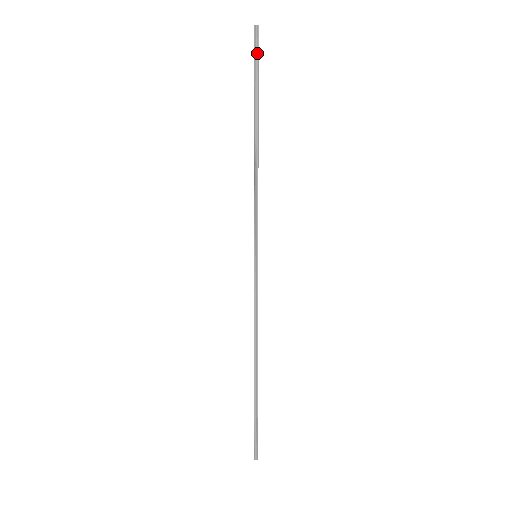
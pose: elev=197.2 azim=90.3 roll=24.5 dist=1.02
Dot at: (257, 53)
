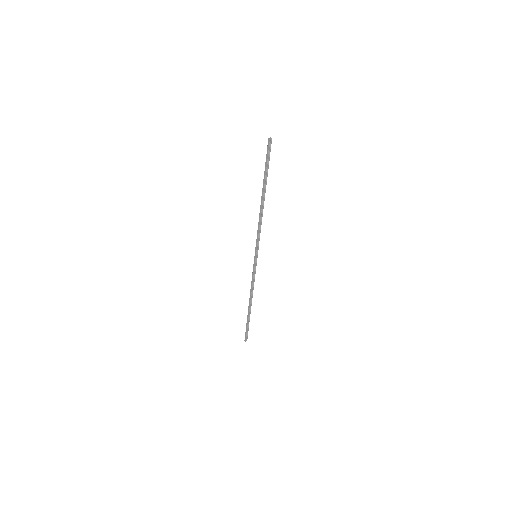
Dot at: occluded
